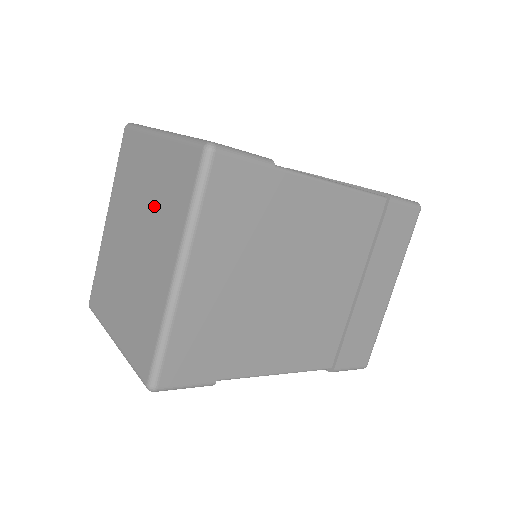
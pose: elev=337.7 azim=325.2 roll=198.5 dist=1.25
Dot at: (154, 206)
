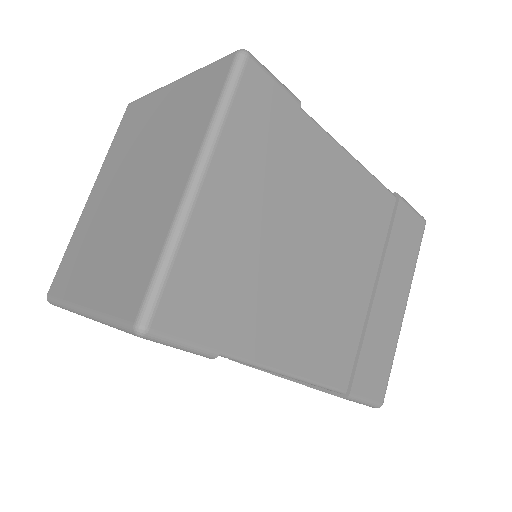
Dot at: (164, 138)
